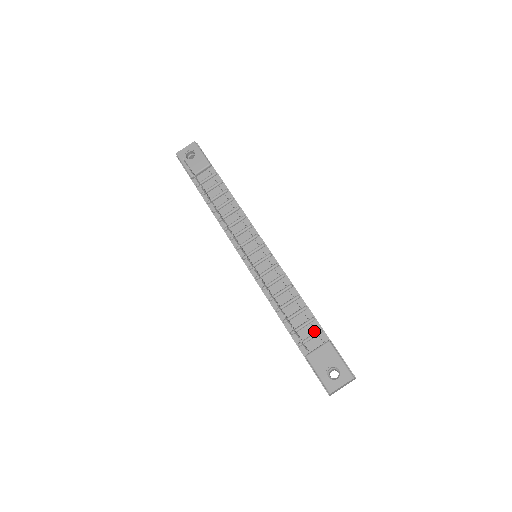
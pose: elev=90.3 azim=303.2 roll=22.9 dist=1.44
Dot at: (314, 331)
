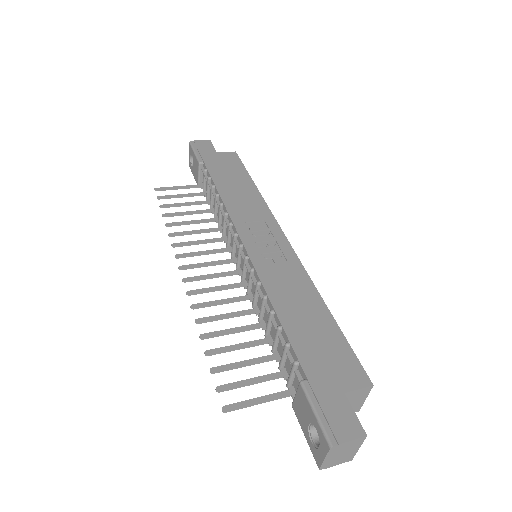
Dot at: occluded
